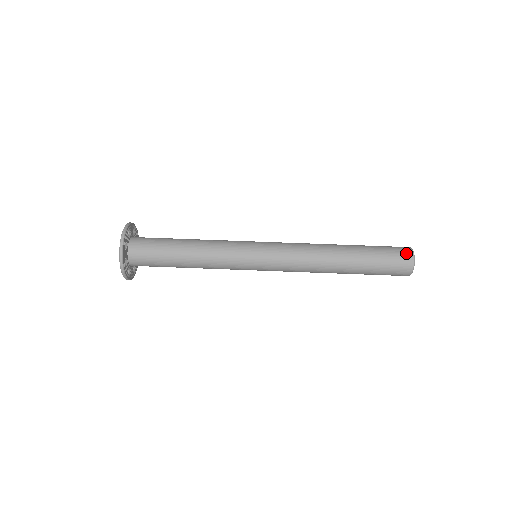
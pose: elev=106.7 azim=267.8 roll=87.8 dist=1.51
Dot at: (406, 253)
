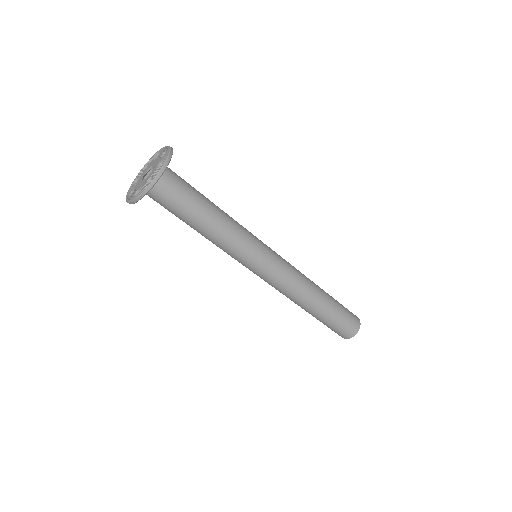
Dot at: (347, 335)
